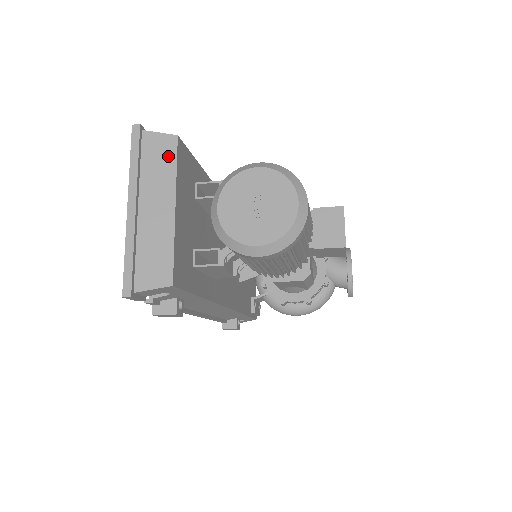
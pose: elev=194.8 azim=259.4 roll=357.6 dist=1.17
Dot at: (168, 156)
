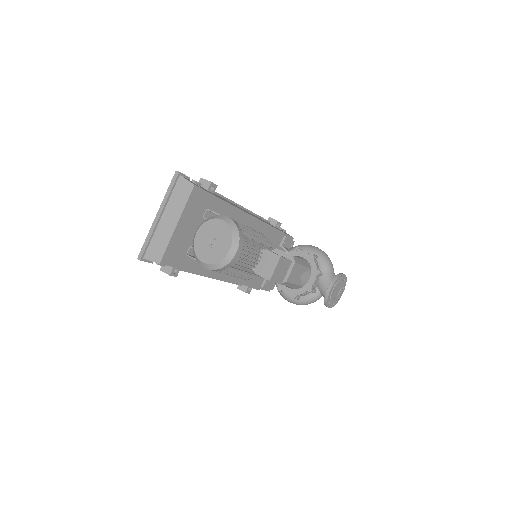
Dot at: (185, 195)
